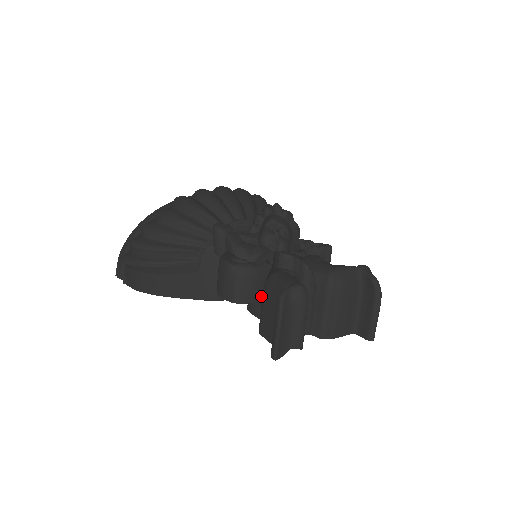
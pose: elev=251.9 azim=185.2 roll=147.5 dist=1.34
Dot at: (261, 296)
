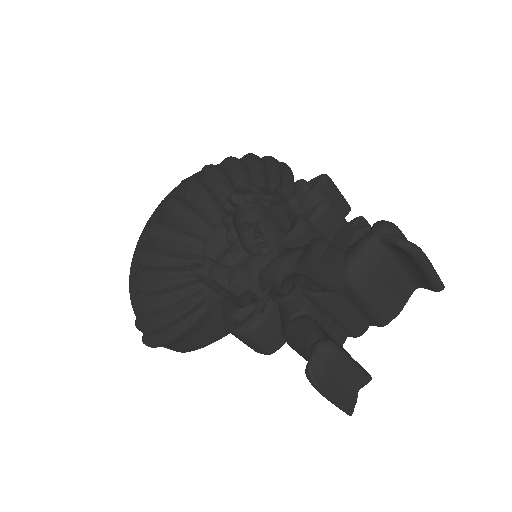
Dot at: occluded
